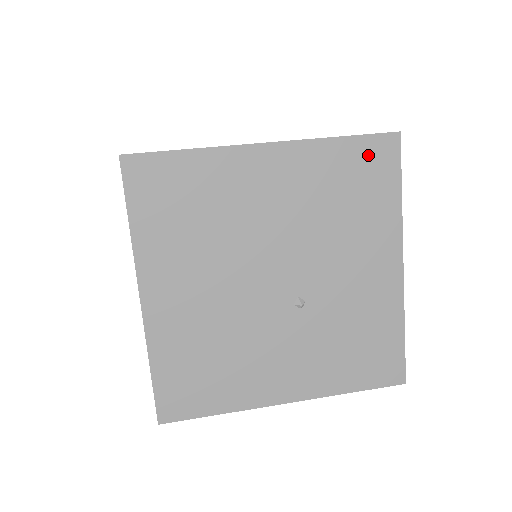
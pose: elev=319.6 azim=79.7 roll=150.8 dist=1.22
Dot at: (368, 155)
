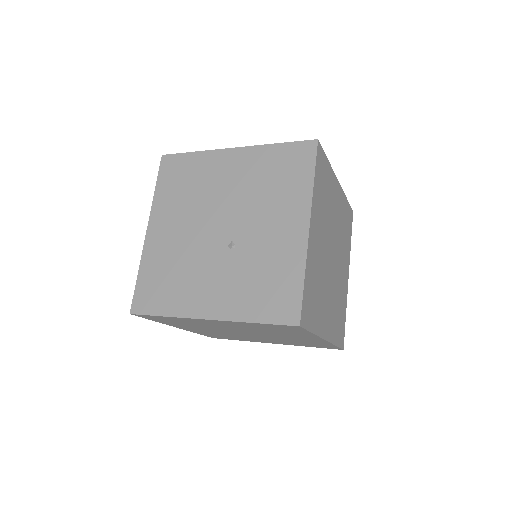
Dot at: (294, 153)
